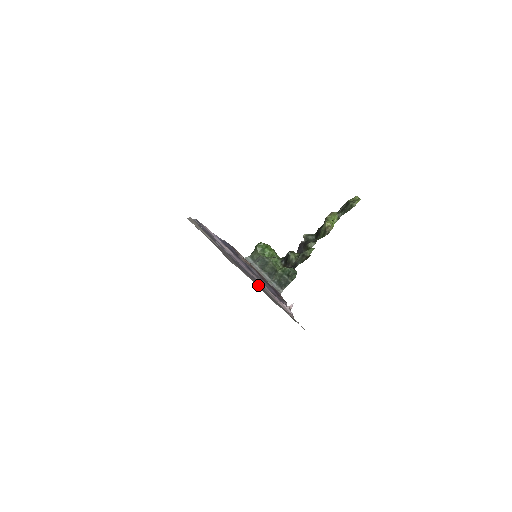
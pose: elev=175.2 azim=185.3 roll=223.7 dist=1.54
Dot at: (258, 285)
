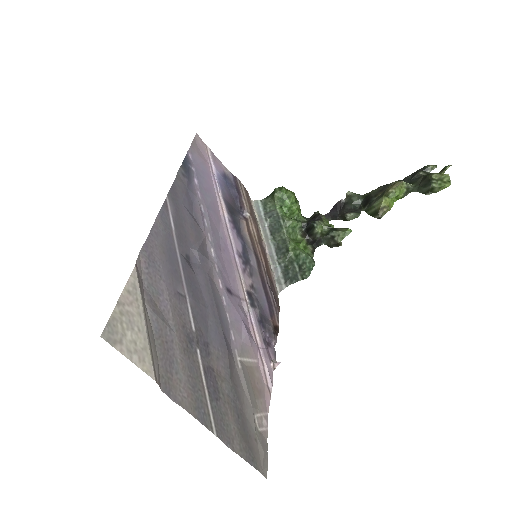
Dot at: (221, 391)
